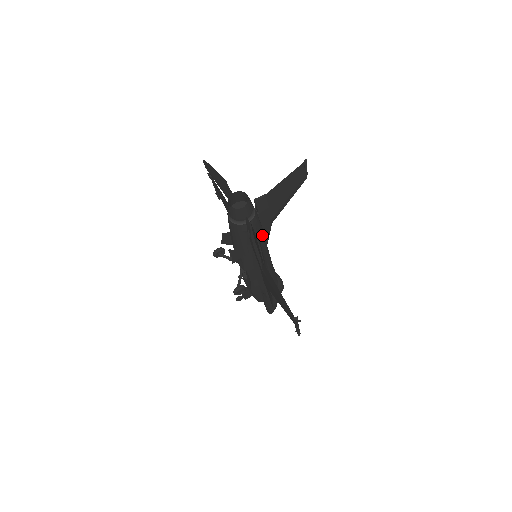
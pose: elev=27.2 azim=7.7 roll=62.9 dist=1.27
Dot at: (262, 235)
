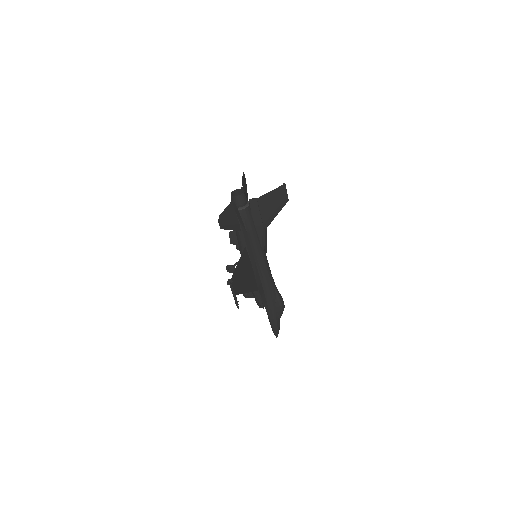
Dot at: (252, 230)
